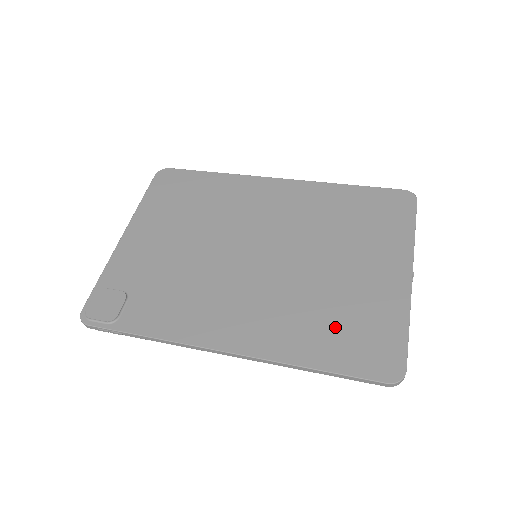
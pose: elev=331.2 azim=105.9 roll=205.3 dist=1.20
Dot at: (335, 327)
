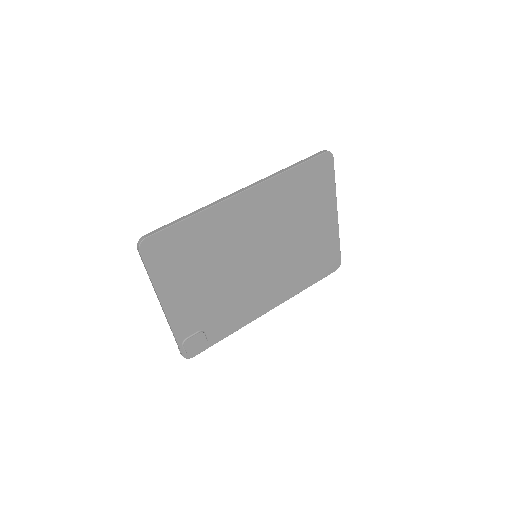
Dot at: (311, 265)
